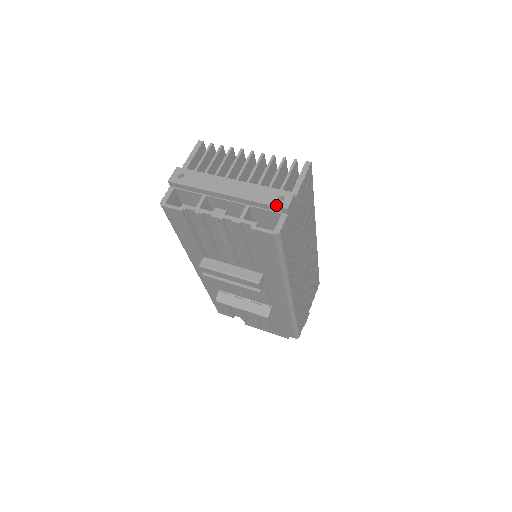
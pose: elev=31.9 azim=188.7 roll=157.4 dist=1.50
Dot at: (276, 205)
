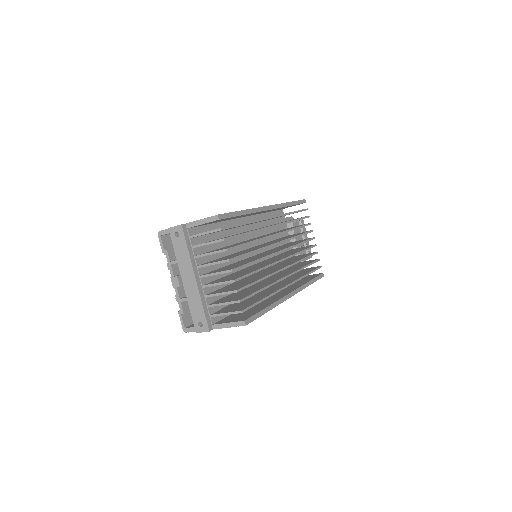
Dot at: (194, 324)
